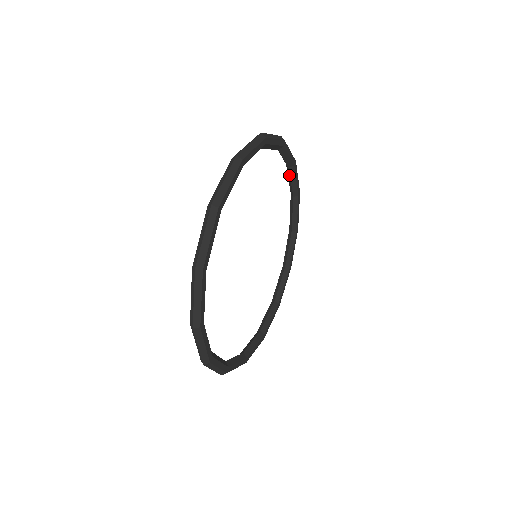
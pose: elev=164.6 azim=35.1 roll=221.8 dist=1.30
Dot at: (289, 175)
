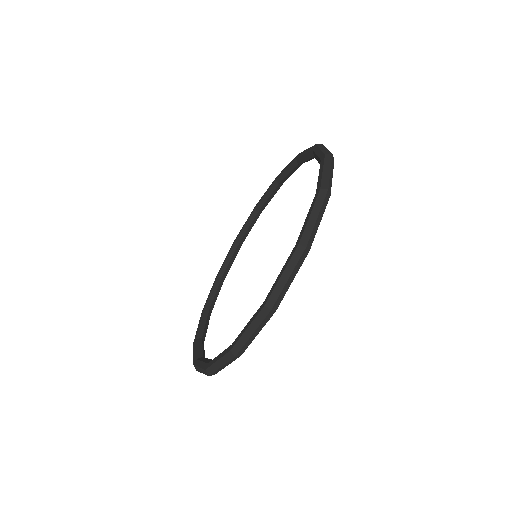
Dot at: (292, 168)
